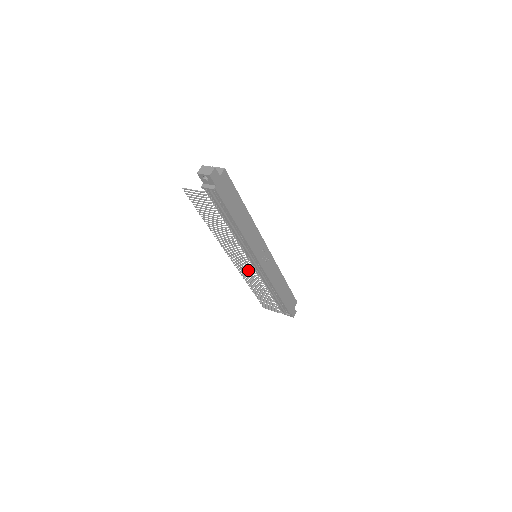
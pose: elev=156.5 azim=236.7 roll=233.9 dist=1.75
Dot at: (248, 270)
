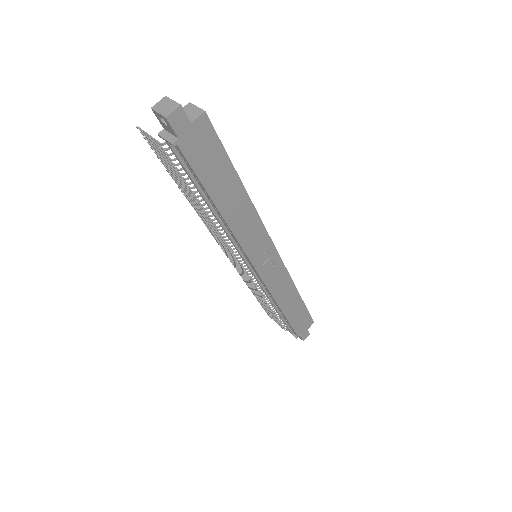
Dot at: (243, 270)
